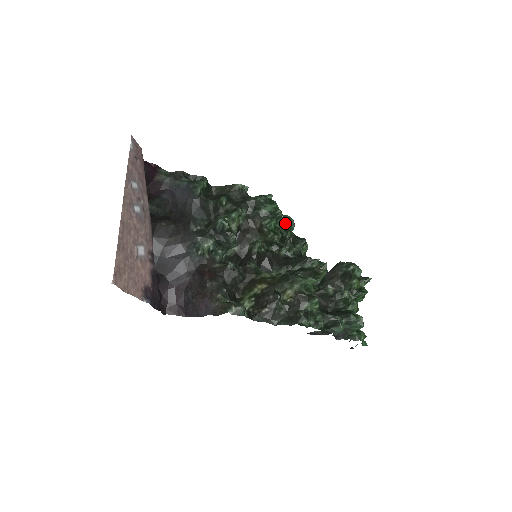
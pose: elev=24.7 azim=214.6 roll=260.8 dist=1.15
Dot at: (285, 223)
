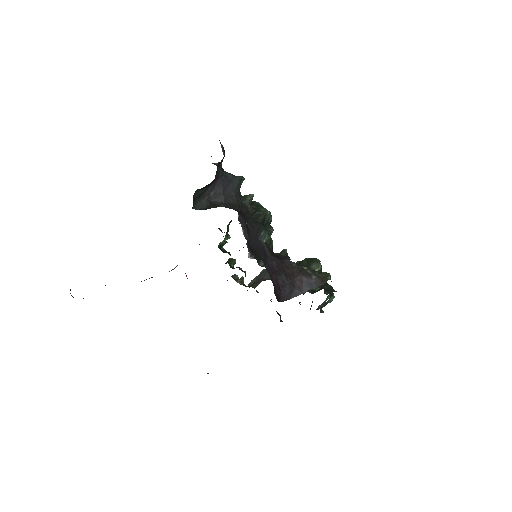
Dot at: (228, 238)
